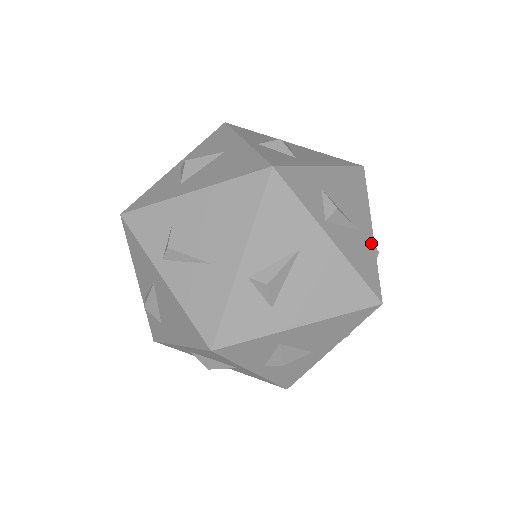
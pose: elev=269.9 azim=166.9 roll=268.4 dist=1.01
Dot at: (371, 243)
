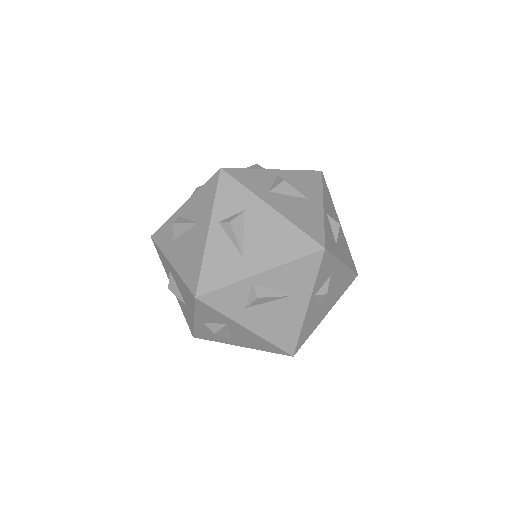
Dot at: (320, 321)
